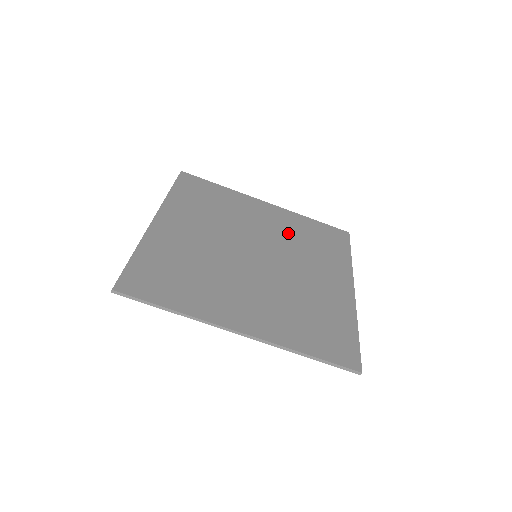
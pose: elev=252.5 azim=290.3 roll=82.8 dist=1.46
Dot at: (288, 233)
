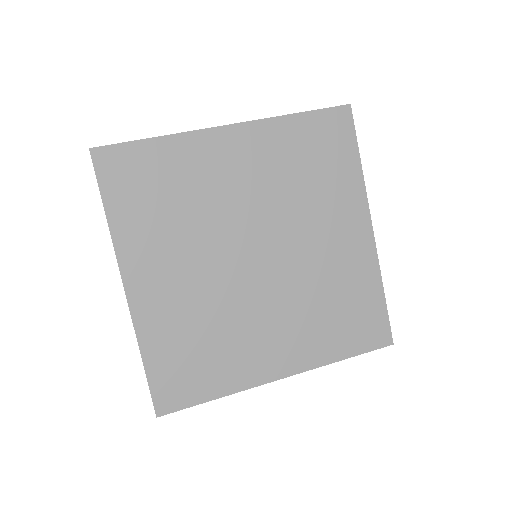
Dot at: (328, 275)
